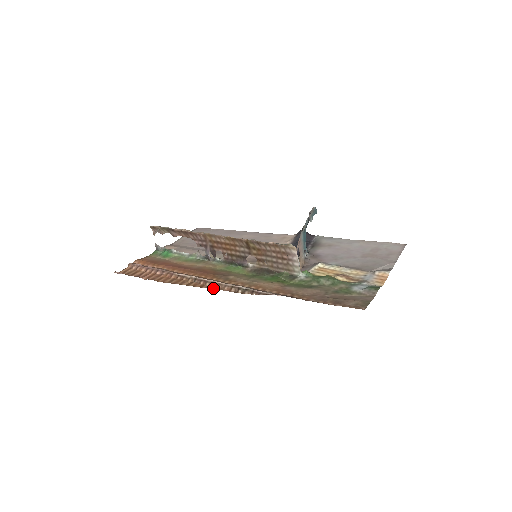
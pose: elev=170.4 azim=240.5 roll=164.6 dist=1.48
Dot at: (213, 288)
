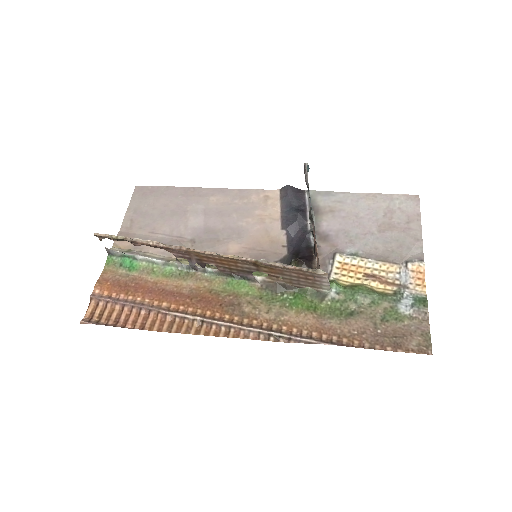
Dot at: (235, 337)
